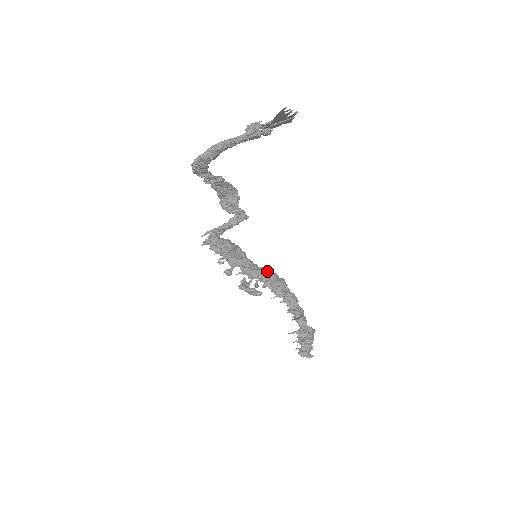
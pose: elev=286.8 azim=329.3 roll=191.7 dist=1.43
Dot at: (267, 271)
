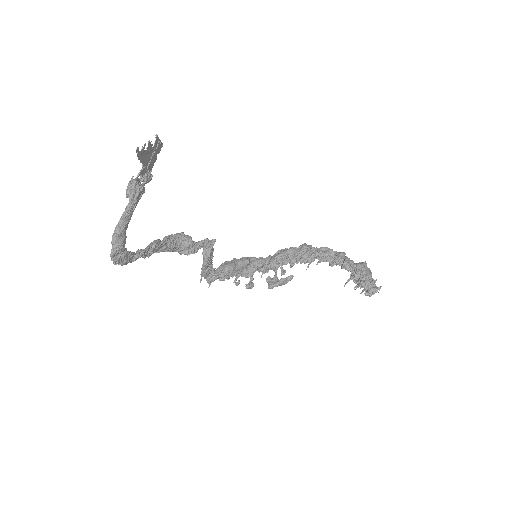
Dot at: (282, 252)
